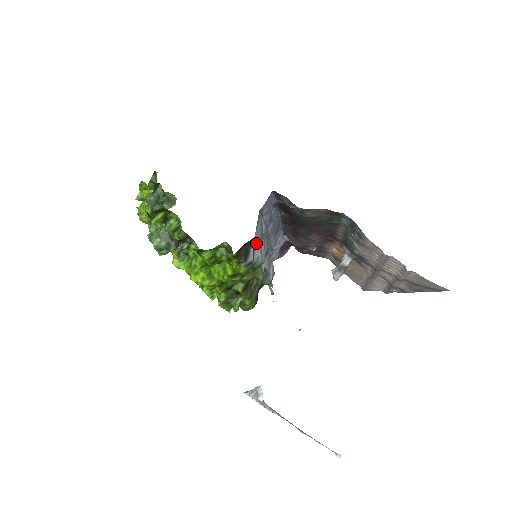
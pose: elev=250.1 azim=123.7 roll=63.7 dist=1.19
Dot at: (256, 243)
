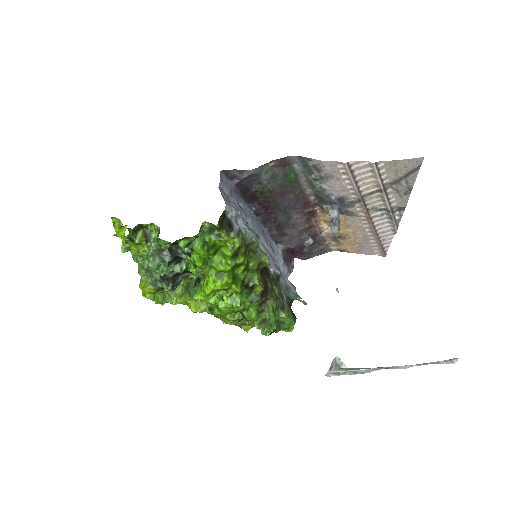
Dot at: (233, 214)
